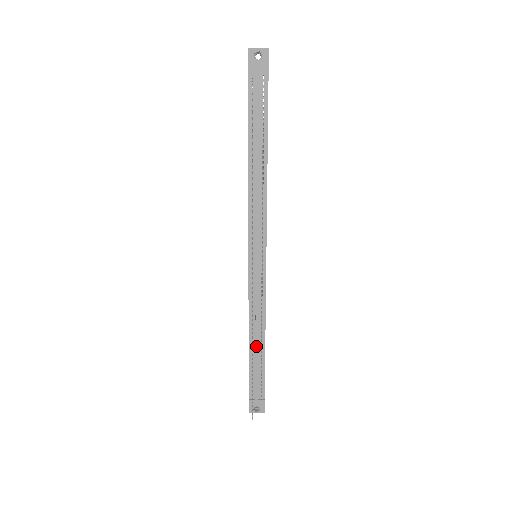
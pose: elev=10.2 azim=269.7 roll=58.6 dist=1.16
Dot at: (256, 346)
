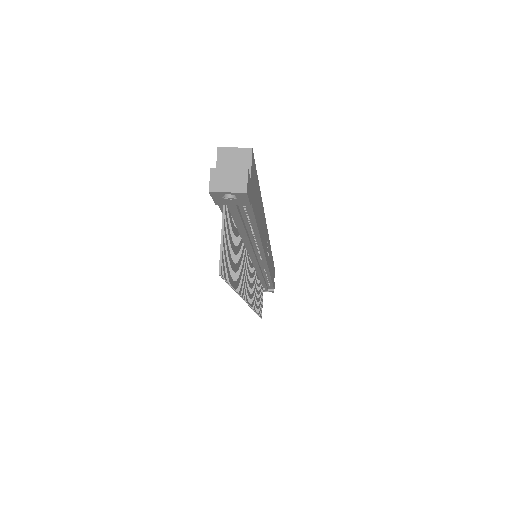
Dot at: (263, 282)
